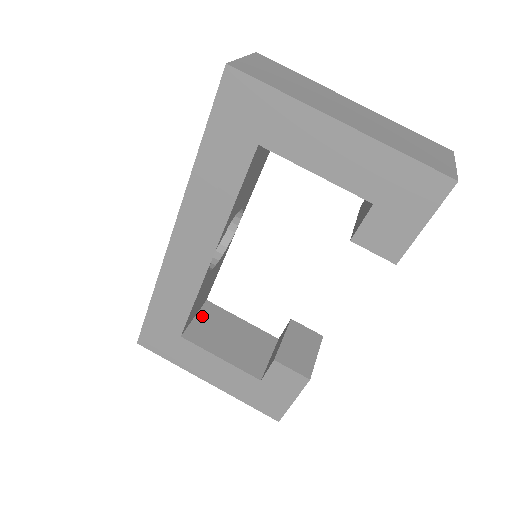
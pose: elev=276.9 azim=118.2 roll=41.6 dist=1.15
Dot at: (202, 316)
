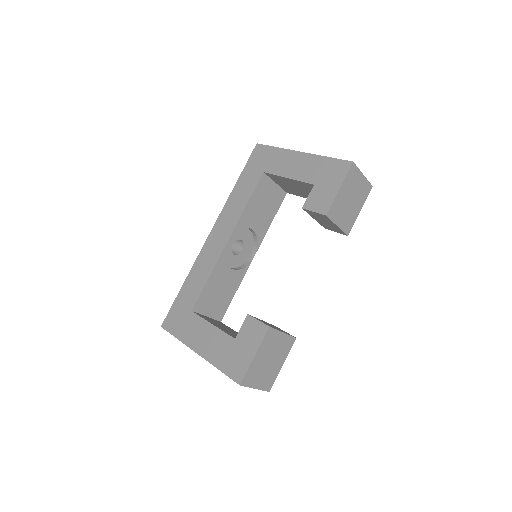
Dot at: (212, 319)
